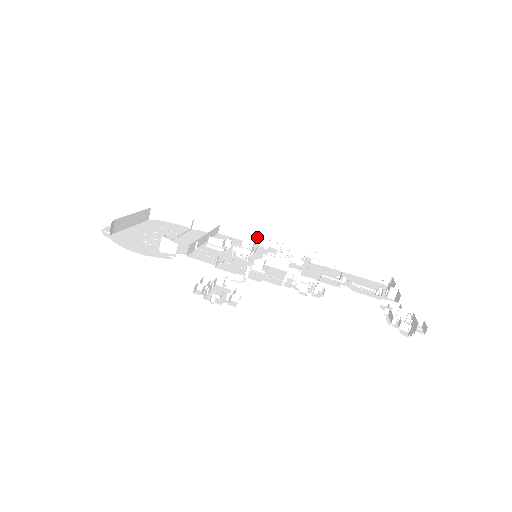
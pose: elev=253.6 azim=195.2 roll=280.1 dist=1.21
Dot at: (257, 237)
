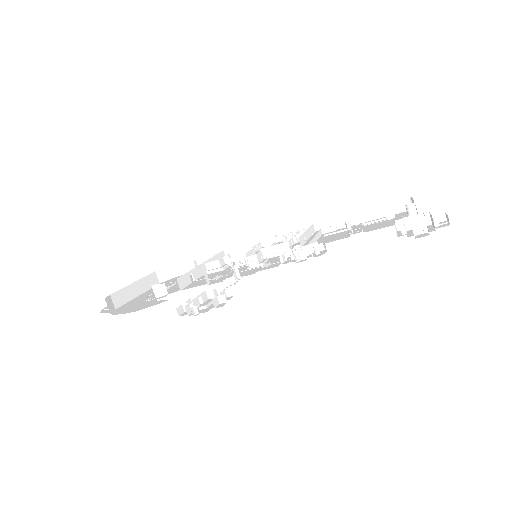
Dot at: (261, 241)
